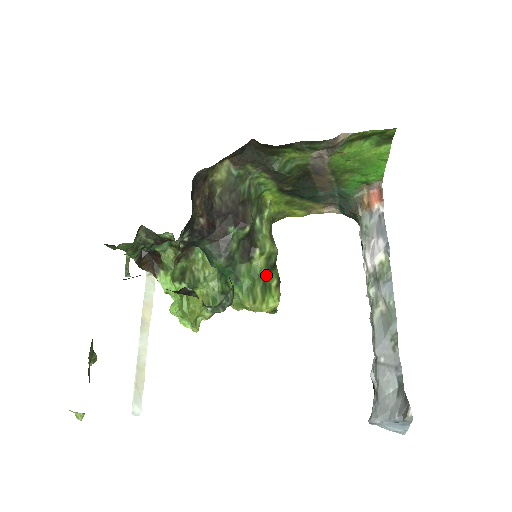
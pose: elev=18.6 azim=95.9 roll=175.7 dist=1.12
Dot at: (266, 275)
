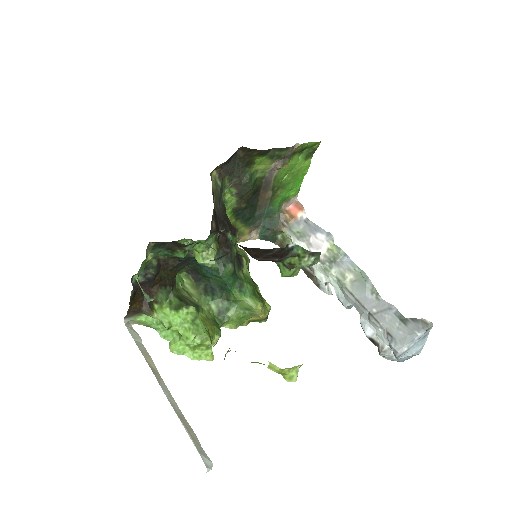
Dot at: (253, 283)
